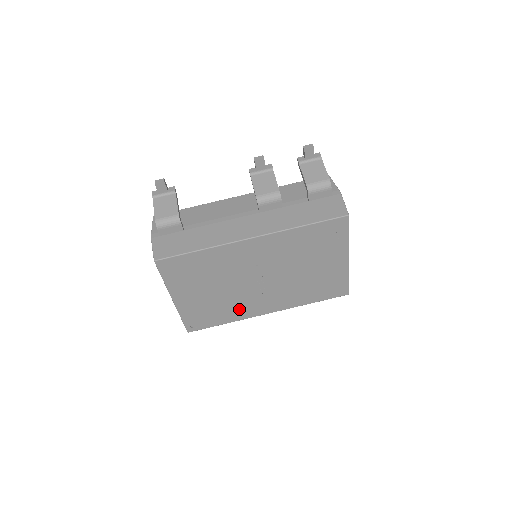
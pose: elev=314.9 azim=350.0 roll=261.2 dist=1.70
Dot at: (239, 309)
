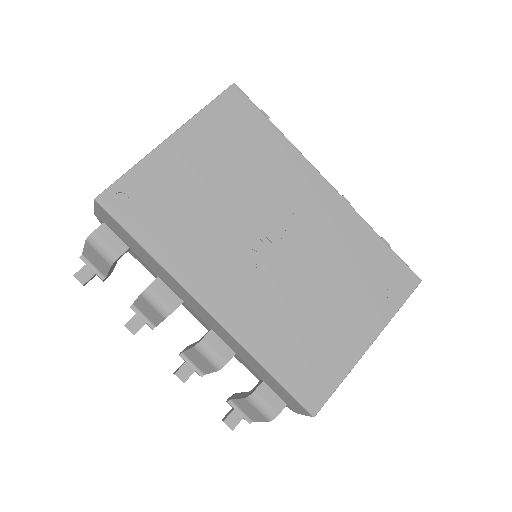
Dot at: (195, 252)
